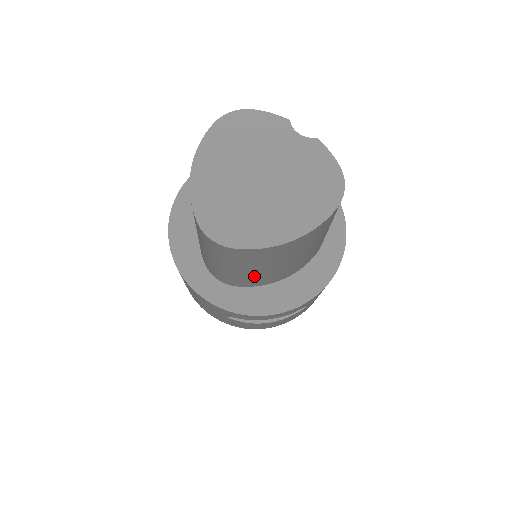
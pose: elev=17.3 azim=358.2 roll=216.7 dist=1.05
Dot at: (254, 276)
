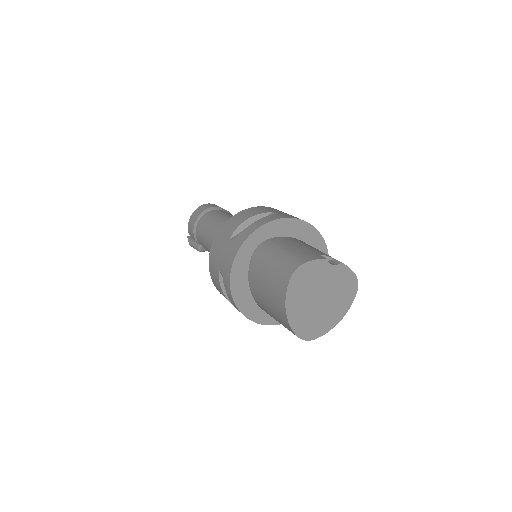
Dot at: occluded
